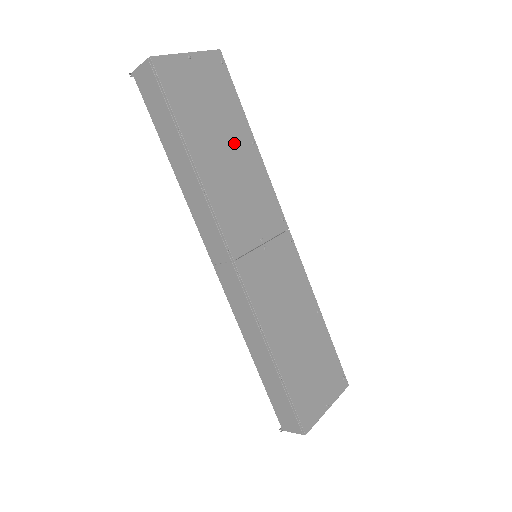
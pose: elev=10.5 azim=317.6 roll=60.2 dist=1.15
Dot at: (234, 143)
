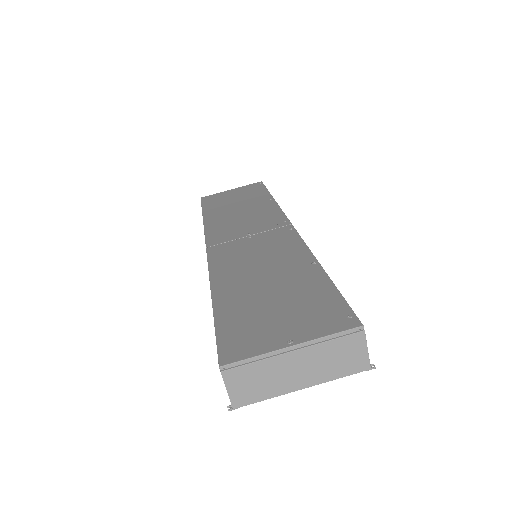
Dot at: (249, 204)
